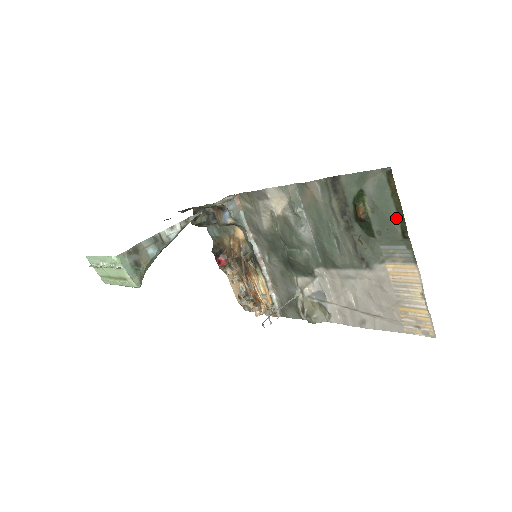
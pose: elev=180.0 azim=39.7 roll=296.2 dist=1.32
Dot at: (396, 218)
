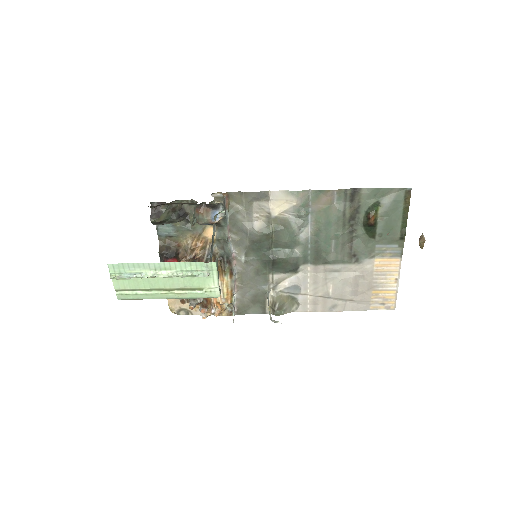
Dot at: (400, 224)
